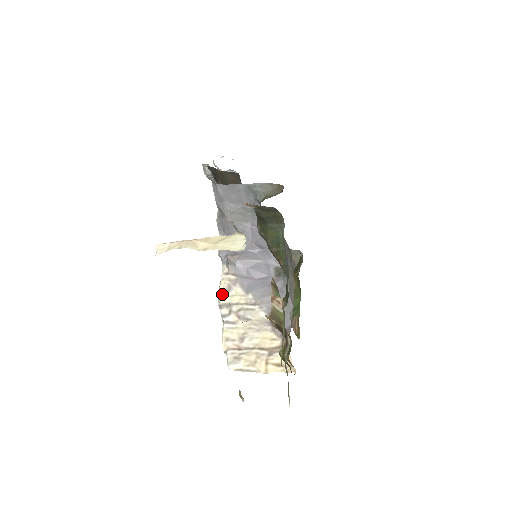
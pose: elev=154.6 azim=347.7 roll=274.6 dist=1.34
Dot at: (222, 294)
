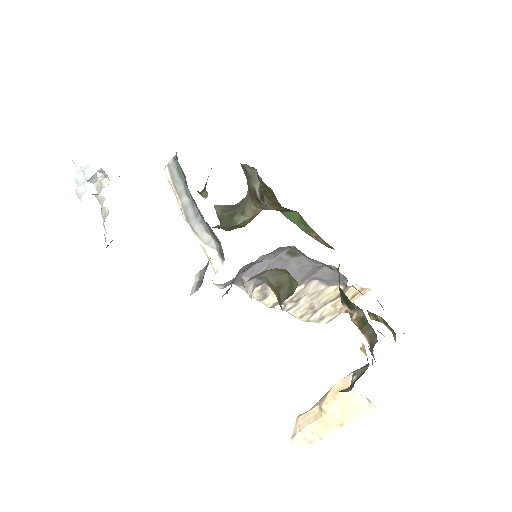
Dot at: (264, 302)
